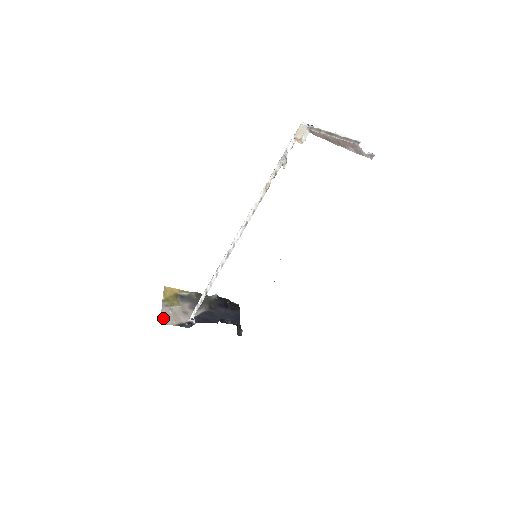
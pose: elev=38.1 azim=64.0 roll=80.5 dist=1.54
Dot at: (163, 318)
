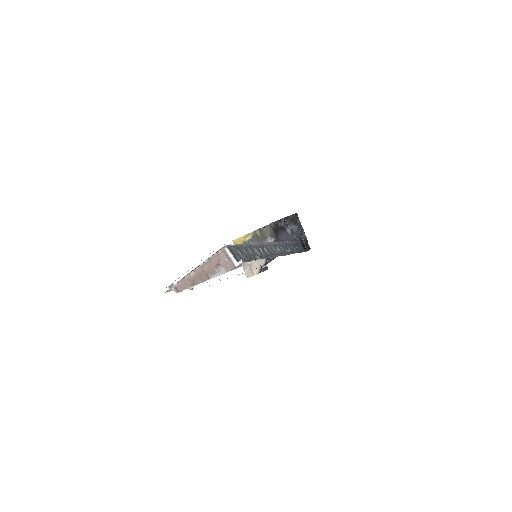
Dot at: (247, 272)
